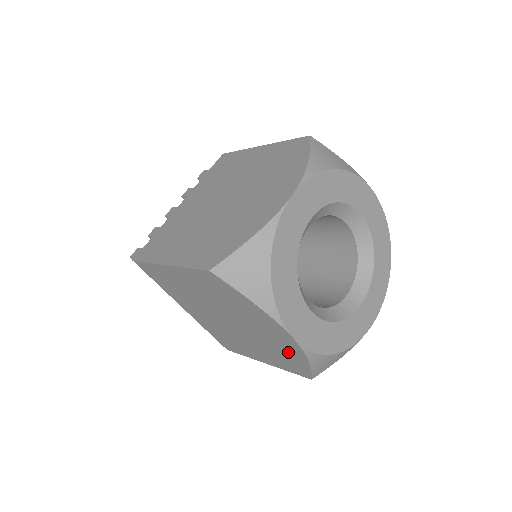
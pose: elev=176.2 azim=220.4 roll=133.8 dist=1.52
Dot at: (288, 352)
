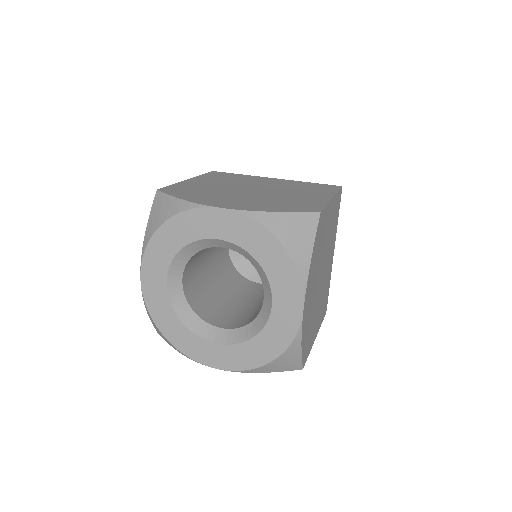
Dot at: occluded
